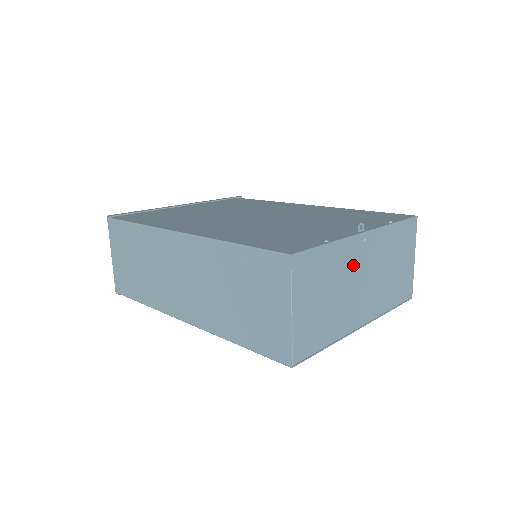
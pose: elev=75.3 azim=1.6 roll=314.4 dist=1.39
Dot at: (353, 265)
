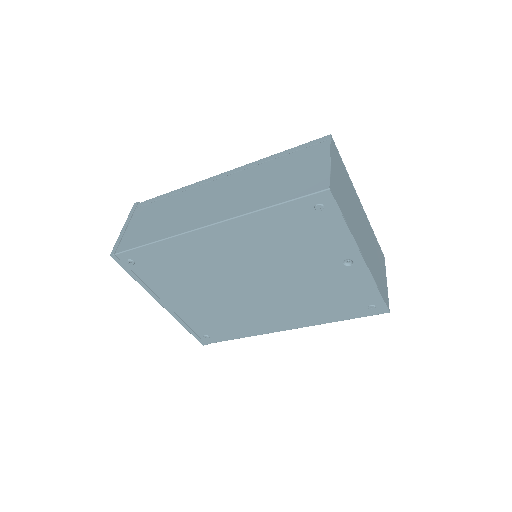
Dot at: (356, 207)
